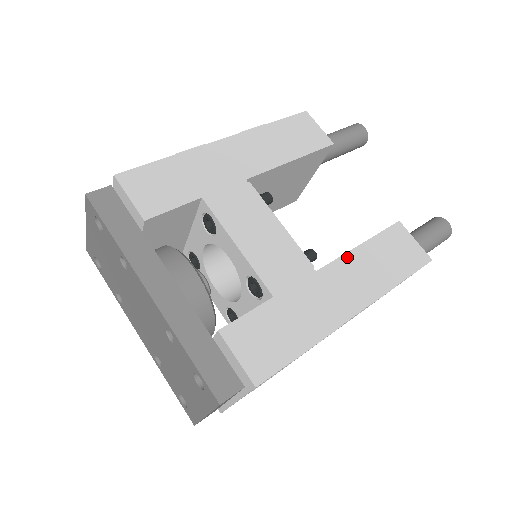
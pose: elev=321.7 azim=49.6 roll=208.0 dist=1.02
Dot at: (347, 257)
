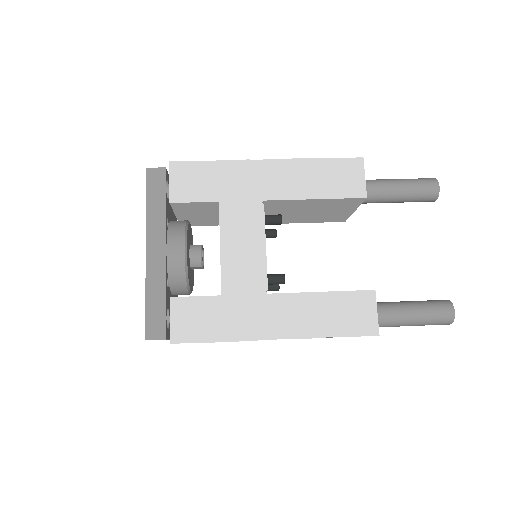
Dot at: (301, 296)
